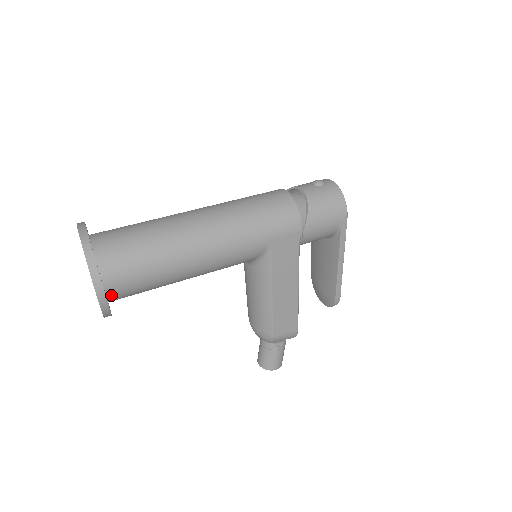
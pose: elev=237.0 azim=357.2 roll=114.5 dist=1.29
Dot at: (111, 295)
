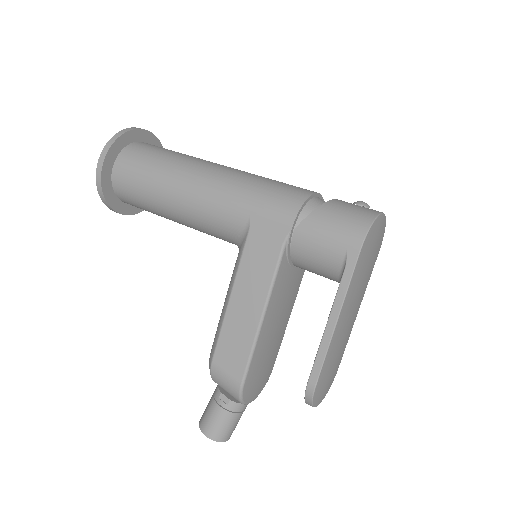
Dot at: (115, 181)
